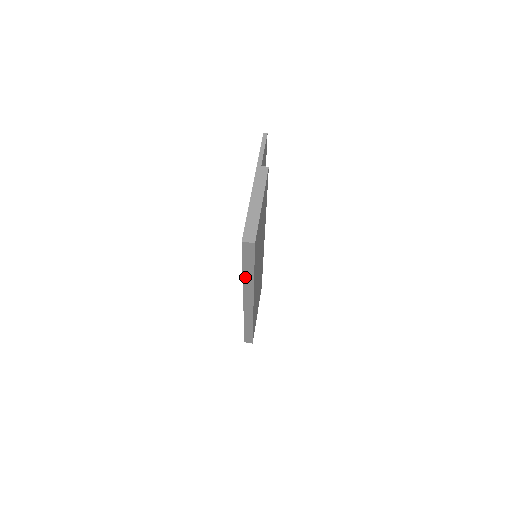
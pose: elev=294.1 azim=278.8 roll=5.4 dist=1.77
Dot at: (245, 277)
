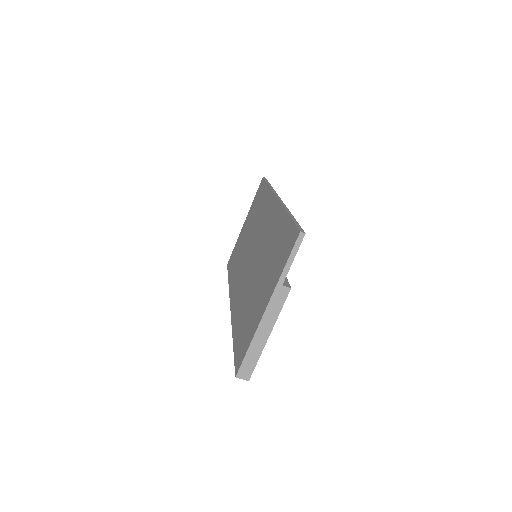
Dot at: occluded
